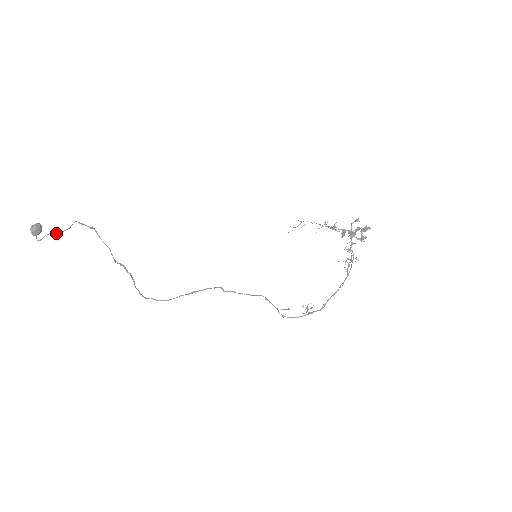
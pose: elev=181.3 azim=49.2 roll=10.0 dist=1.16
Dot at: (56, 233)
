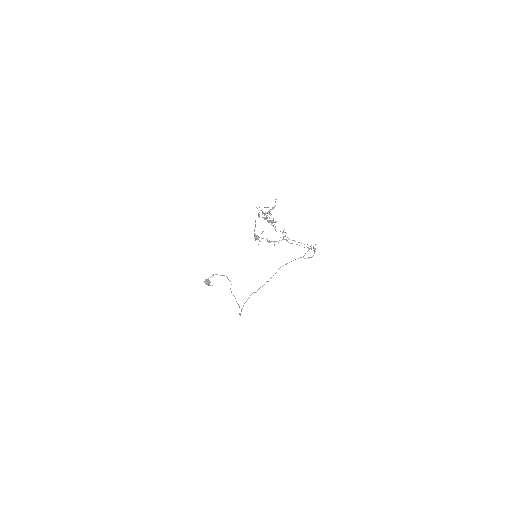
Dot at: occluded
